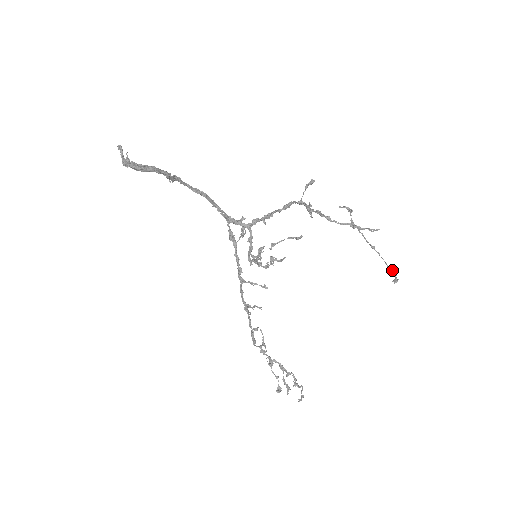
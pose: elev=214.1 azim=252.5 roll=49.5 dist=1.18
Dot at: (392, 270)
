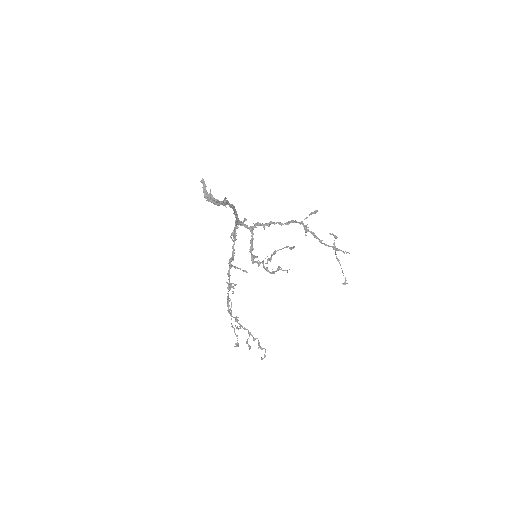
Dot at: occluded
